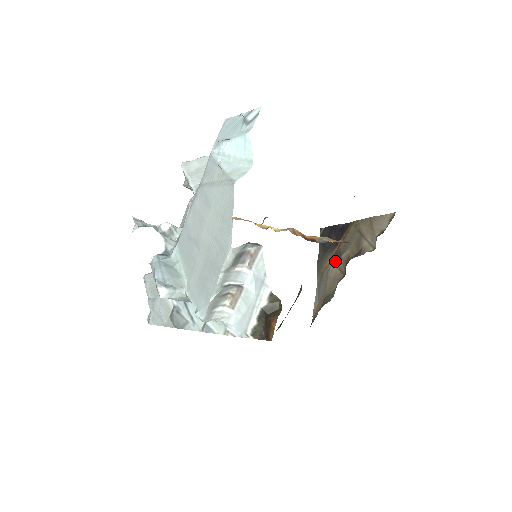
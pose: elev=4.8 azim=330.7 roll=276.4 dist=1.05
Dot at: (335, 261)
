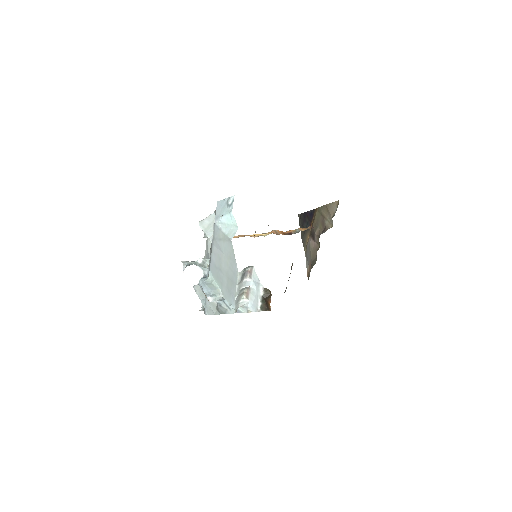
Dot at: (312, 237)
